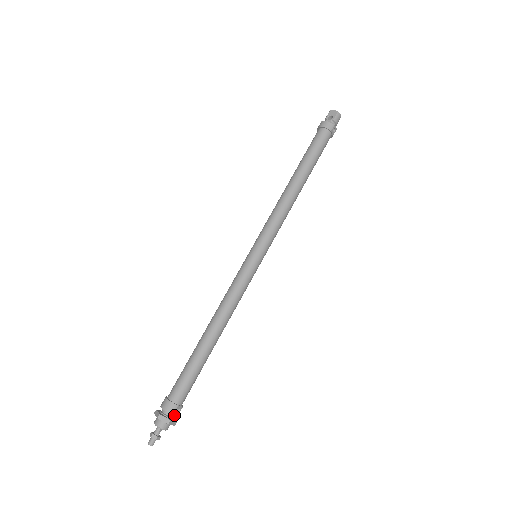
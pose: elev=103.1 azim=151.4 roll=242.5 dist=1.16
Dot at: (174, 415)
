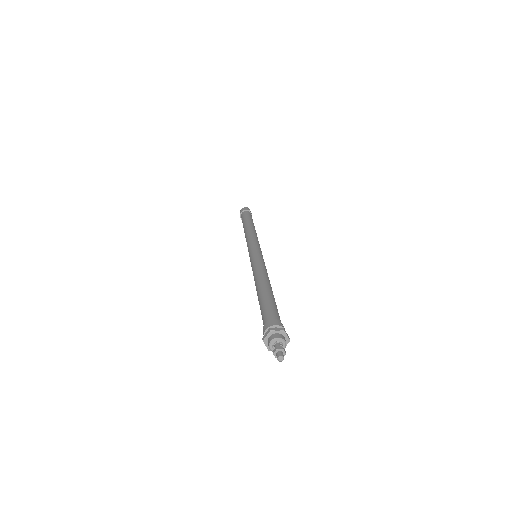
Dot at: occluded
